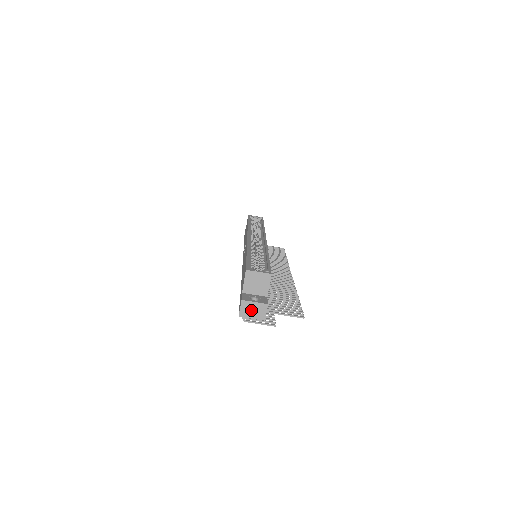
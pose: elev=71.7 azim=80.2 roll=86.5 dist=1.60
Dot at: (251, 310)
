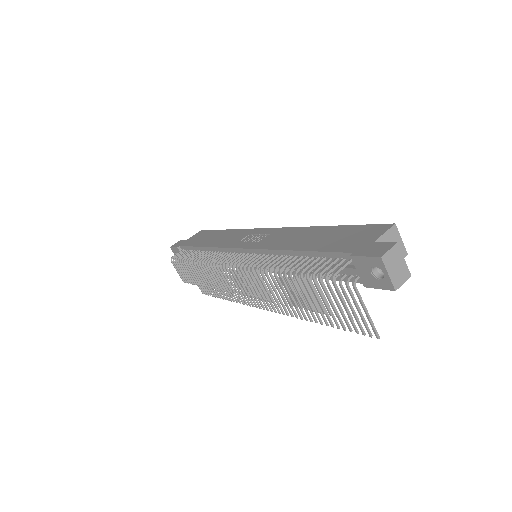
Dot at: (395, 264)
